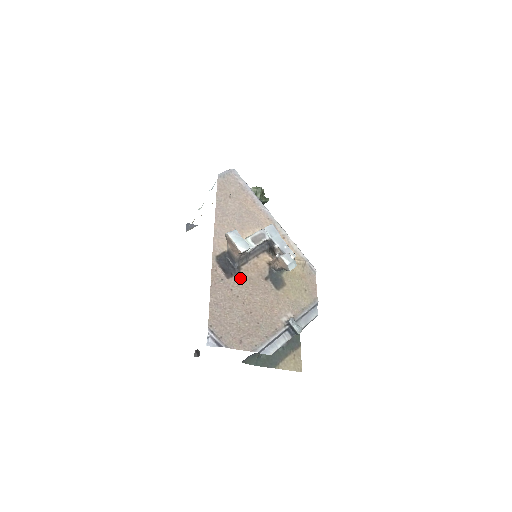
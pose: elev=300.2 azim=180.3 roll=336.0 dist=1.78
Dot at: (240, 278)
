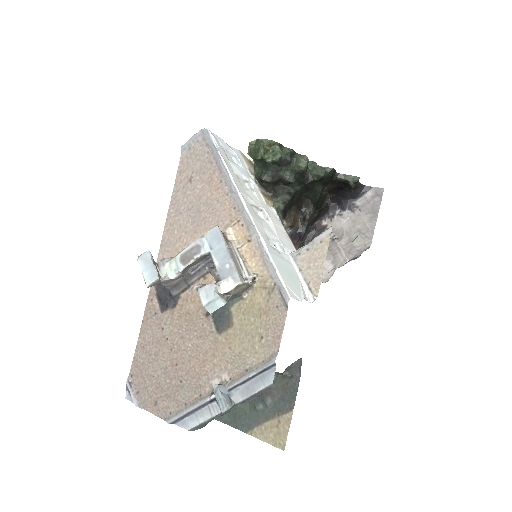
Dot at: (175, 312)
